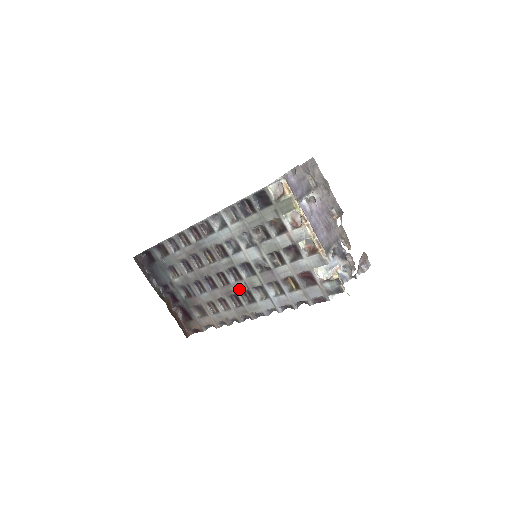
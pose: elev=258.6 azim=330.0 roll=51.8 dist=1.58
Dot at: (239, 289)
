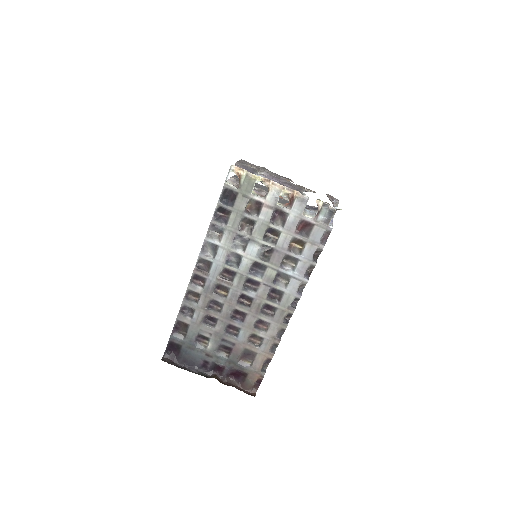
Dot at: (263, 296)
